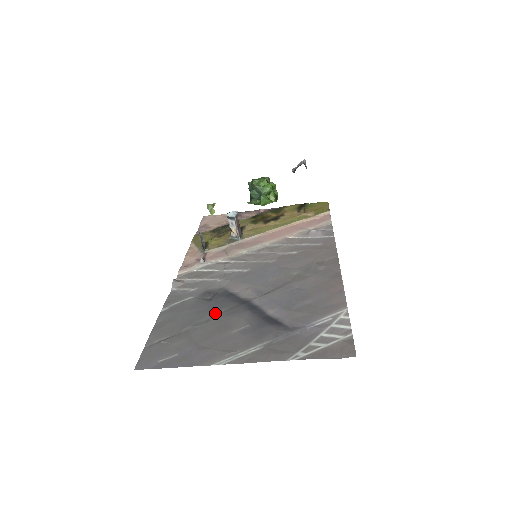
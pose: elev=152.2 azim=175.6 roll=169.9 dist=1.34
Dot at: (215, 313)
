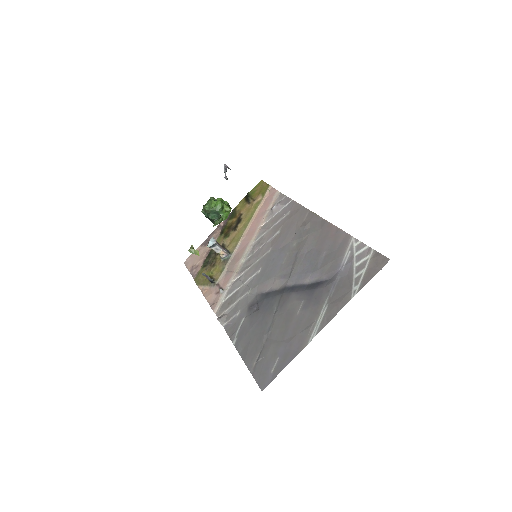
Dot at: (272, 313)
